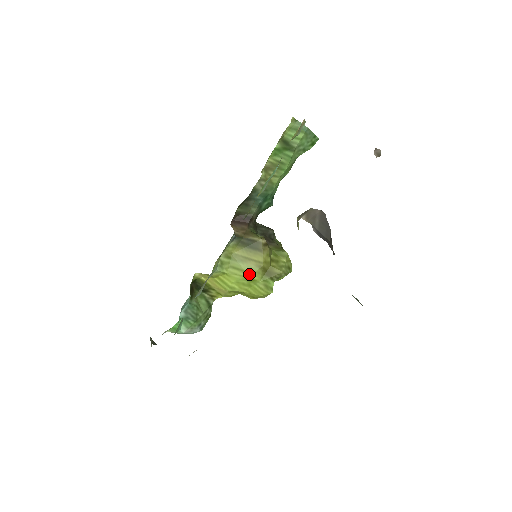
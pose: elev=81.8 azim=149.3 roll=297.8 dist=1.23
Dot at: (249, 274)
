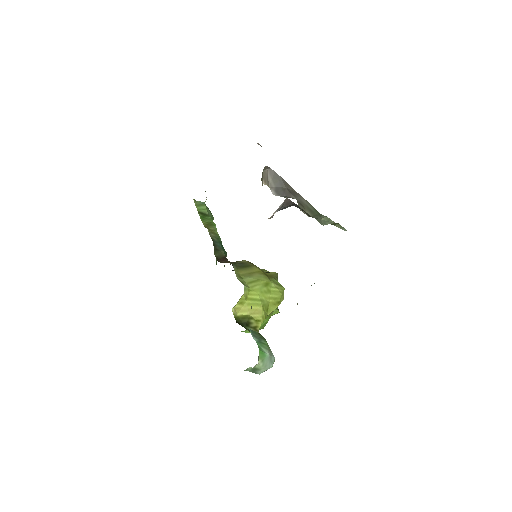
Dot at: (262, 280)
